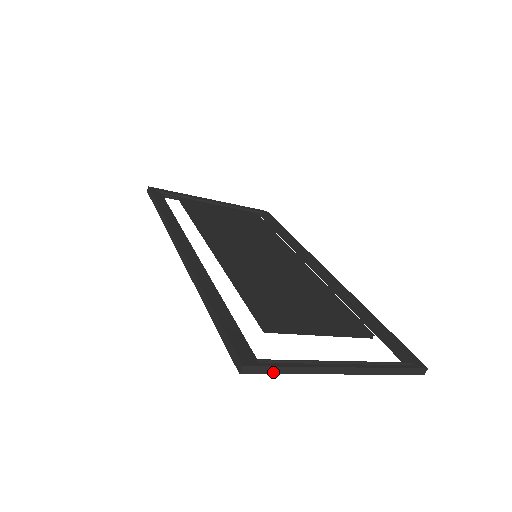
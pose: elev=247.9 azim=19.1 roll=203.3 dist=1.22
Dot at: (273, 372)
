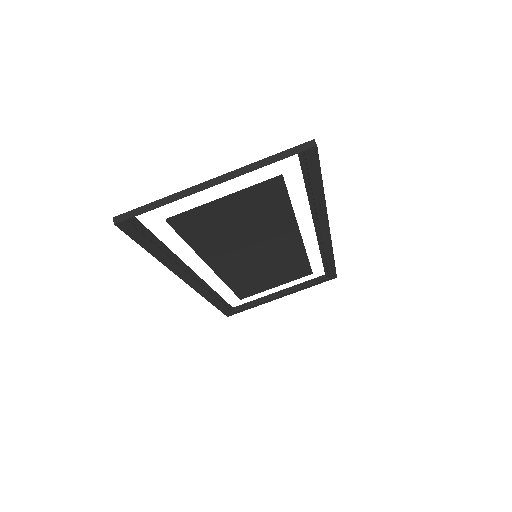
Dot at: (142, 212)
